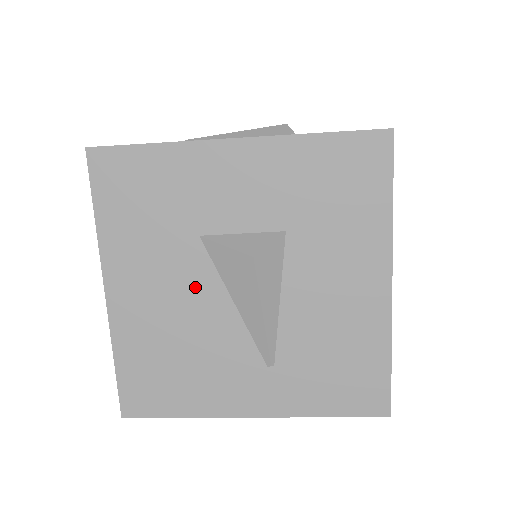
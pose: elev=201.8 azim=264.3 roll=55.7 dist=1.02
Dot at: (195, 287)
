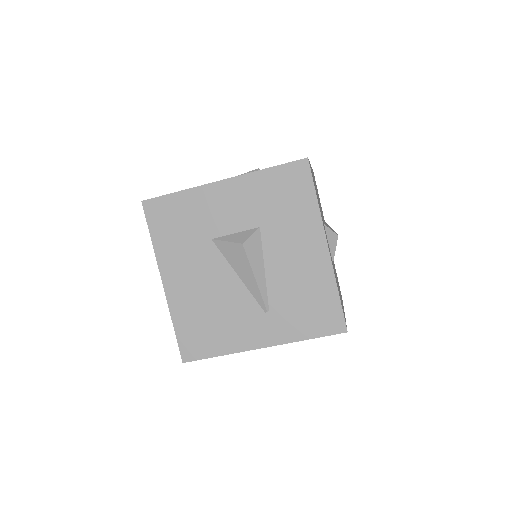
Dot at: (214, 270)
